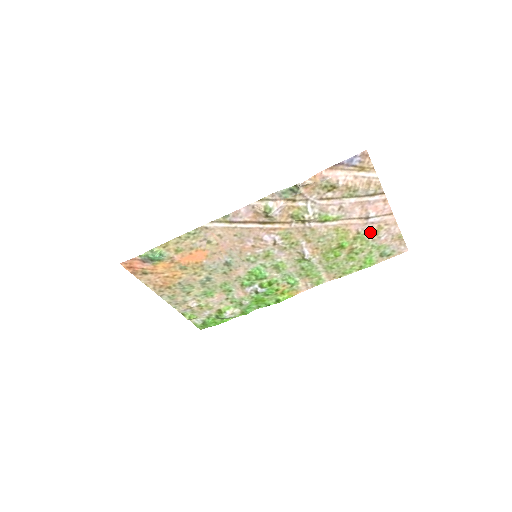
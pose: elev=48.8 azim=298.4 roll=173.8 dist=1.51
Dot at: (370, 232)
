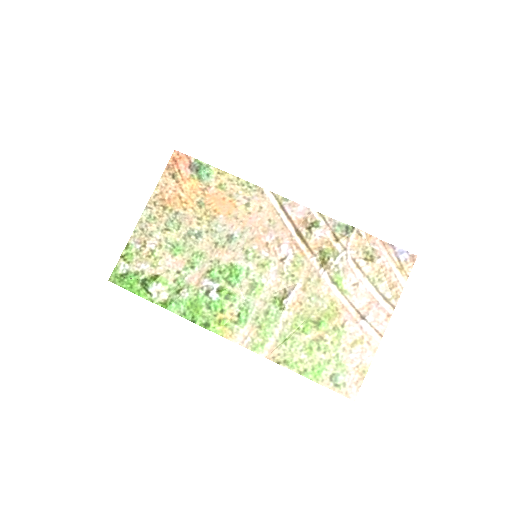
Dot at: (350, 336)
